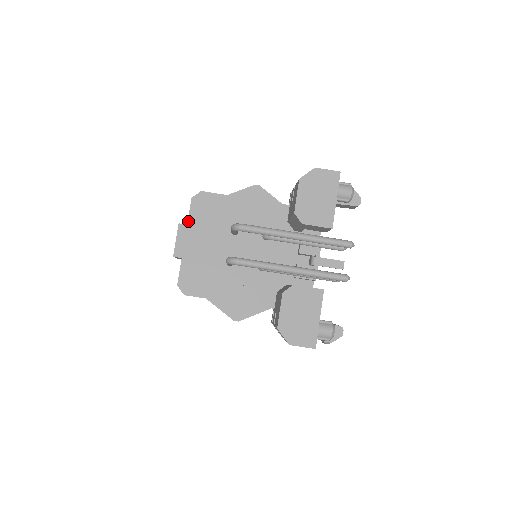
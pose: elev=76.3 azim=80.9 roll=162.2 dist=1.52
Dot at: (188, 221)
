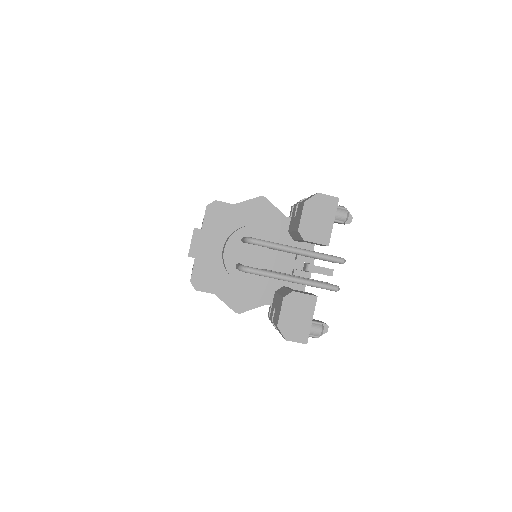
Dot at: (202, 226)
